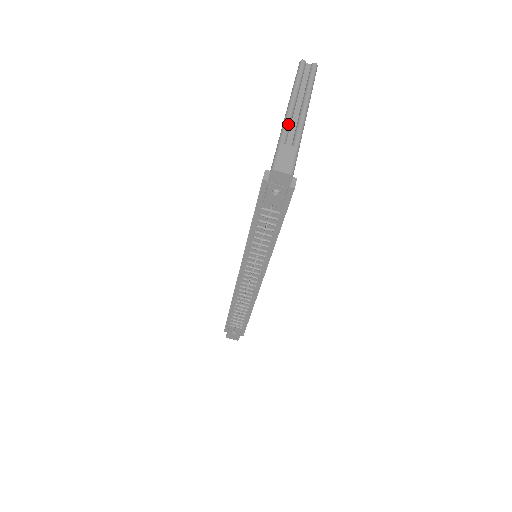
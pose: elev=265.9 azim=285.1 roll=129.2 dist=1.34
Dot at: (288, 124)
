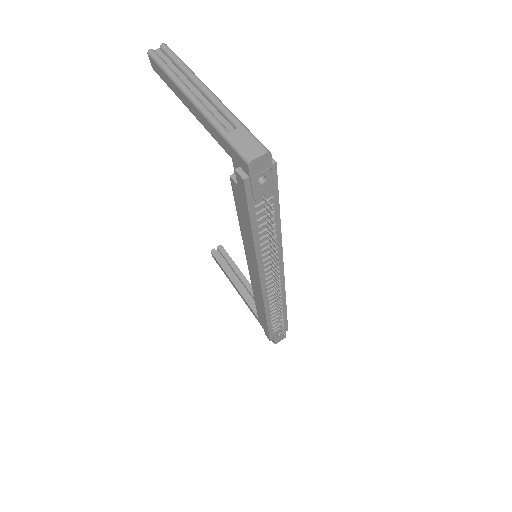
Dot at: (210, 113)
